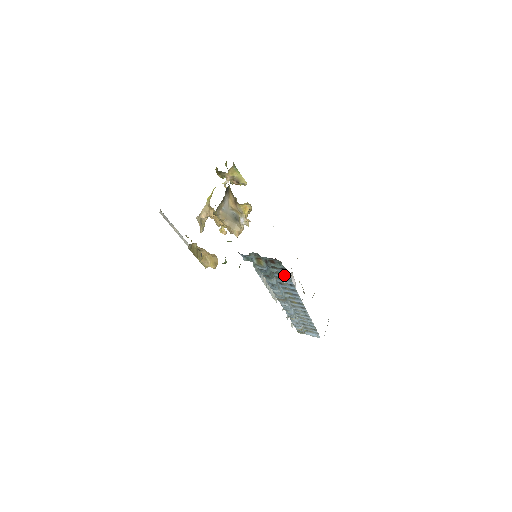
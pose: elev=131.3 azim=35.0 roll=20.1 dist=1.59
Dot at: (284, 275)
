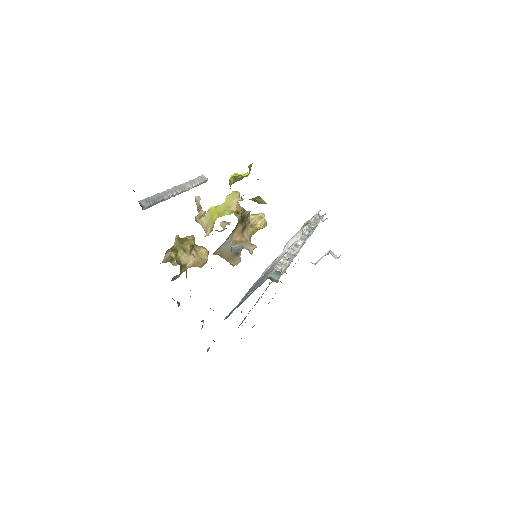
Dot at: occluded
